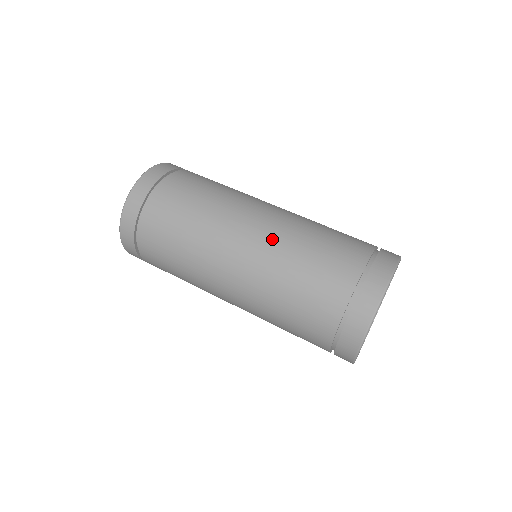
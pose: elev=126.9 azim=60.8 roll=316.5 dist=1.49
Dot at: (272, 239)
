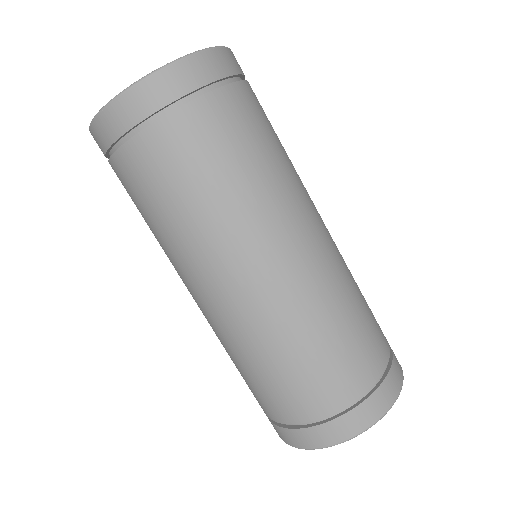
Dot at: (209, 323)
